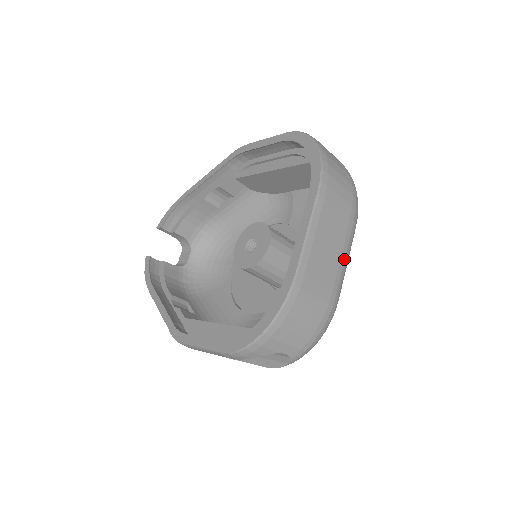
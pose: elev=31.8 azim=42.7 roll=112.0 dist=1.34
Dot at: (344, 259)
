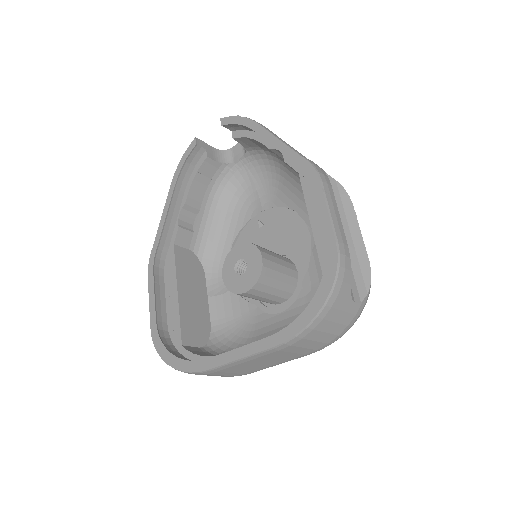
Dot at: occluded
